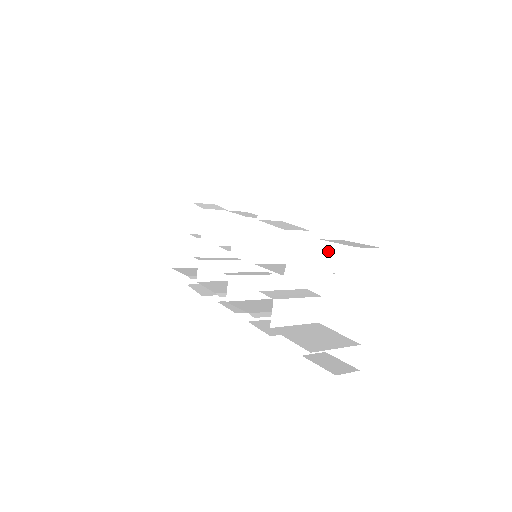
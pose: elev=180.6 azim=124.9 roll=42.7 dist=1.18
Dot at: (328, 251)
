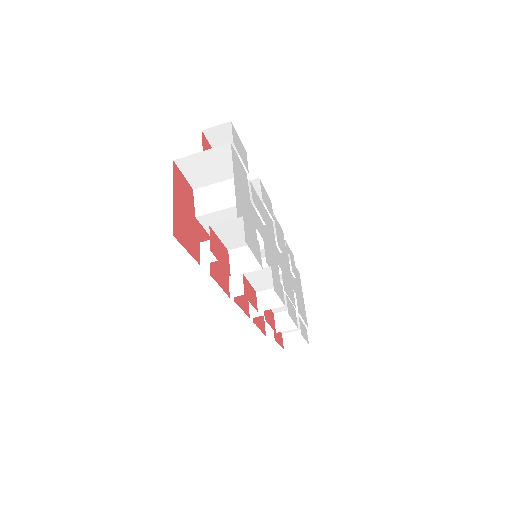
Dot at: (234, 187)
